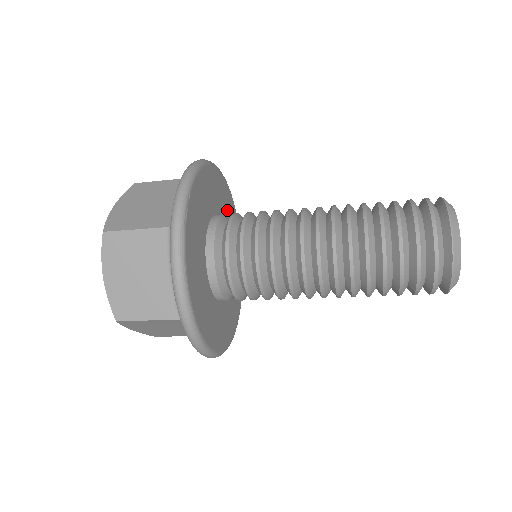
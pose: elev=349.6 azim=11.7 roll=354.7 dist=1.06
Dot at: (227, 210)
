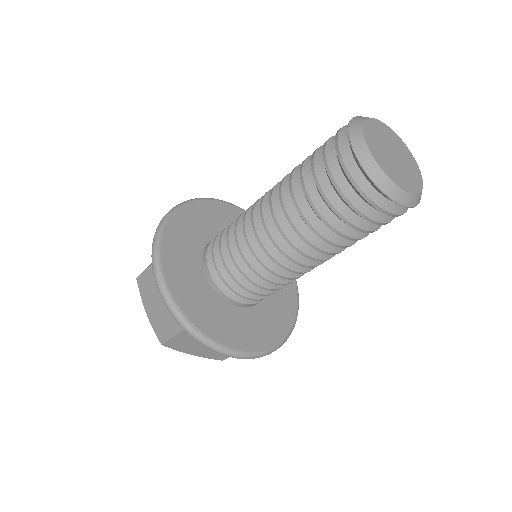
Dot at: (204, 223)
